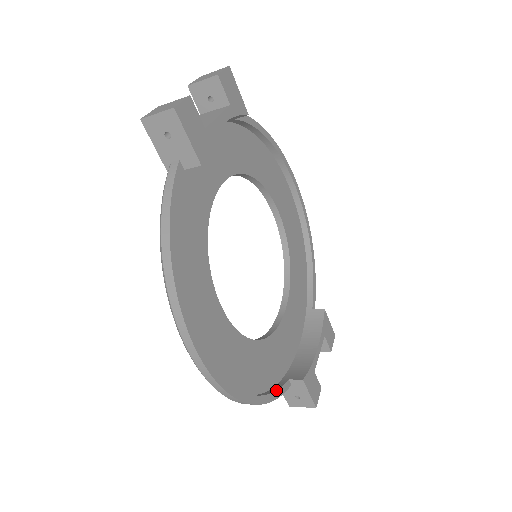
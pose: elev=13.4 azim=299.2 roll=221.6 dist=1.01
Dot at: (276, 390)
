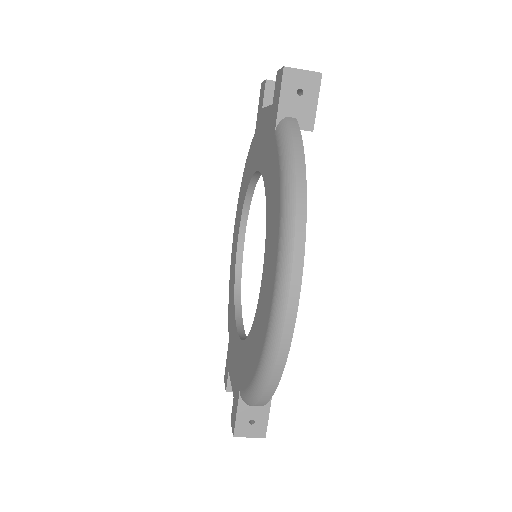
Dot at: occluded
